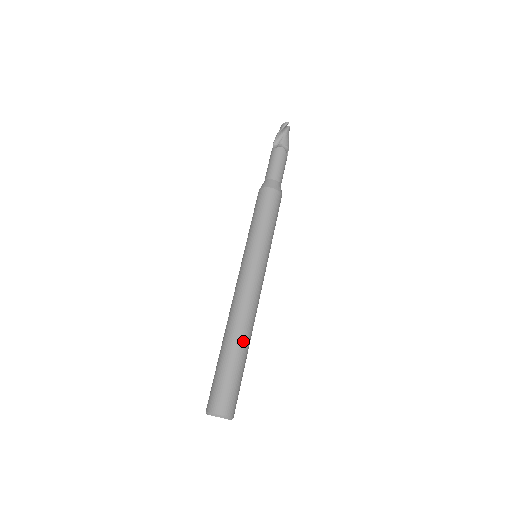
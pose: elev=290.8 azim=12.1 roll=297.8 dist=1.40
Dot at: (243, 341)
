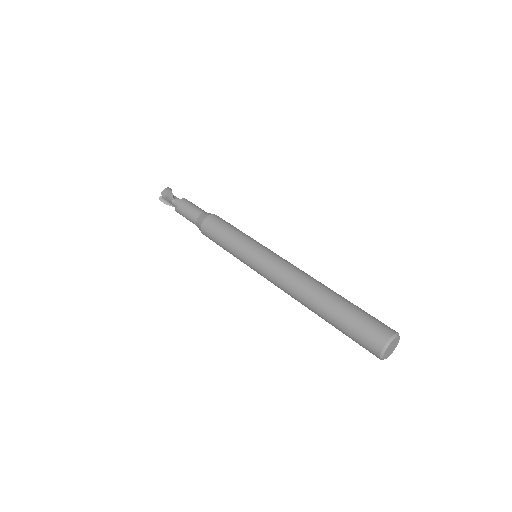
Dot at: occluded
